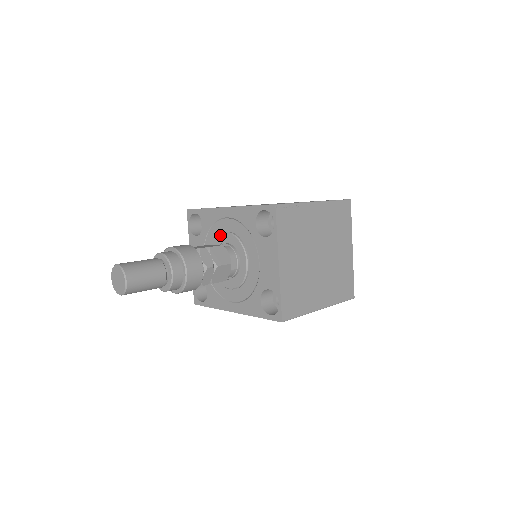
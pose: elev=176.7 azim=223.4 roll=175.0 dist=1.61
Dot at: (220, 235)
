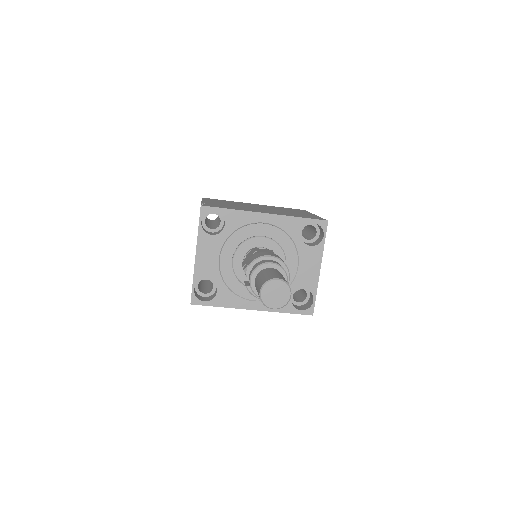
Dot at: (255, 238)
